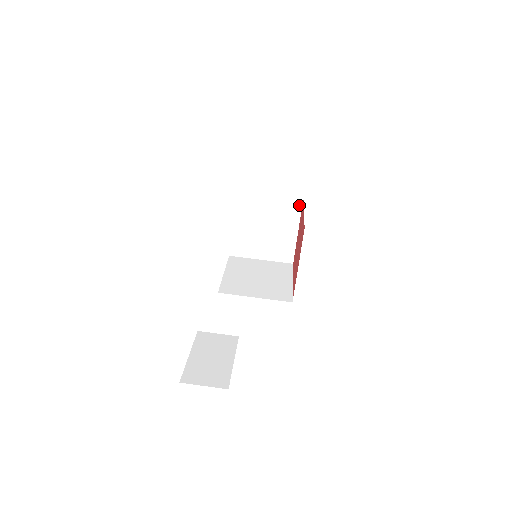
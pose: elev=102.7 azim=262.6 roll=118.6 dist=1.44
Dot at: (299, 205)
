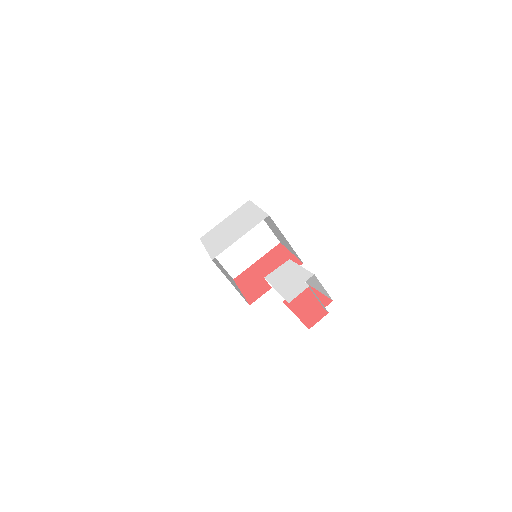
Dot at: (274, 244)
